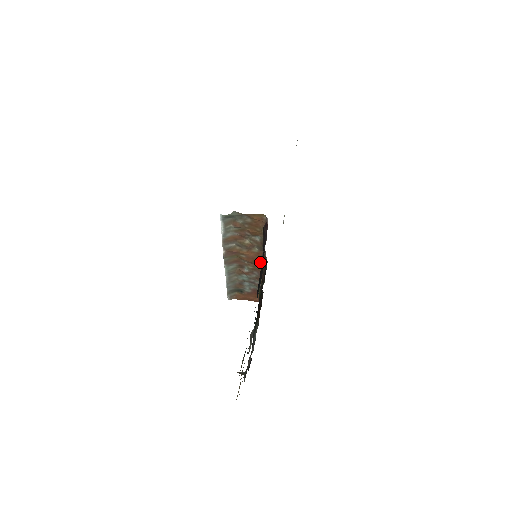
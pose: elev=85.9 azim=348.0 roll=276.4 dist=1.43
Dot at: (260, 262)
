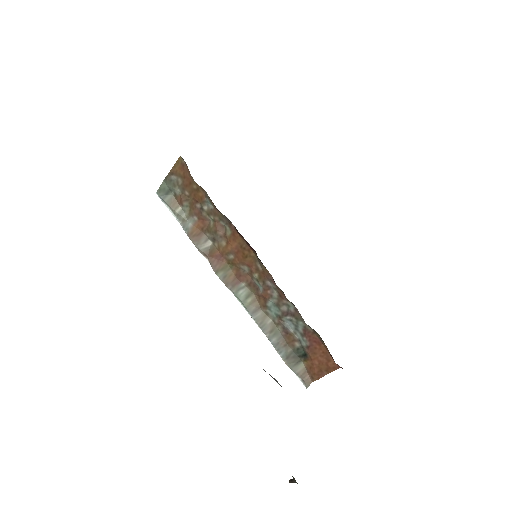
Dot at: (252, 253)
